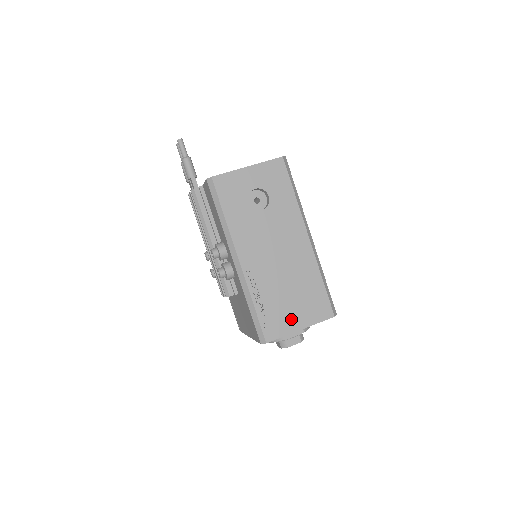
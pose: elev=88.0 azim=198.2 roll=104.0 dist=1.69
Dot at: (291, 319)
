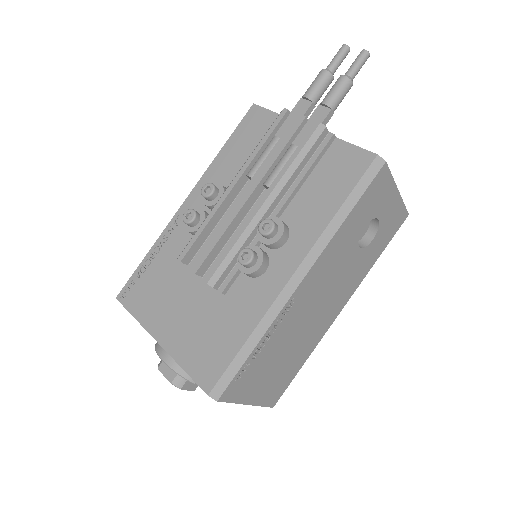
Dot at: (256, 387)
